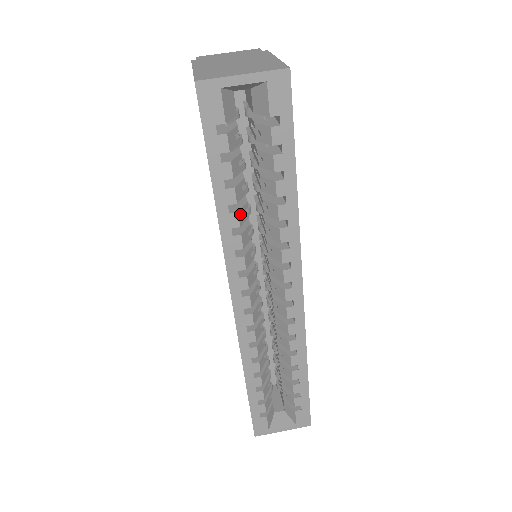
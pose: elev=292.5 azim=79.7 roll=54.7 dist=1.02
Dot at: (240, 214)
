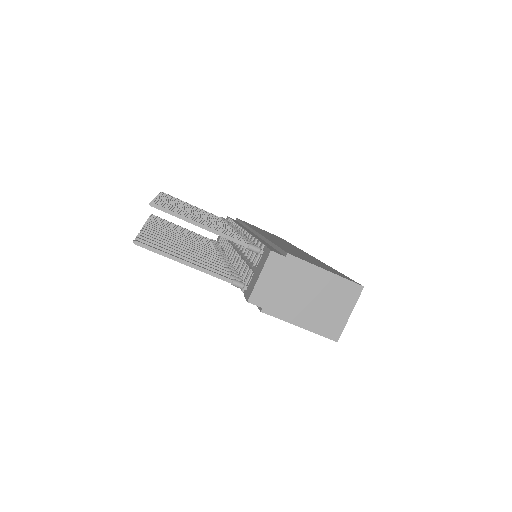
Dot at: occluded
